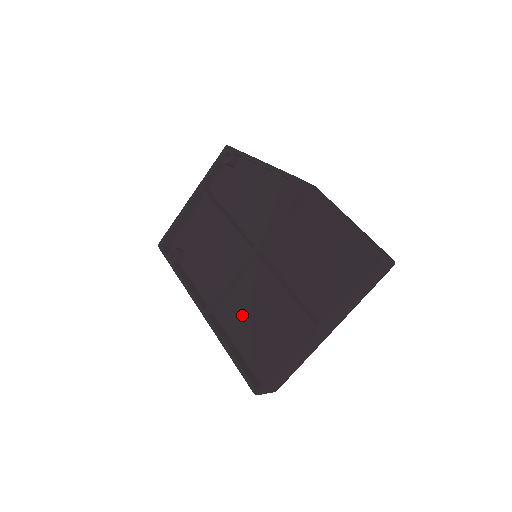
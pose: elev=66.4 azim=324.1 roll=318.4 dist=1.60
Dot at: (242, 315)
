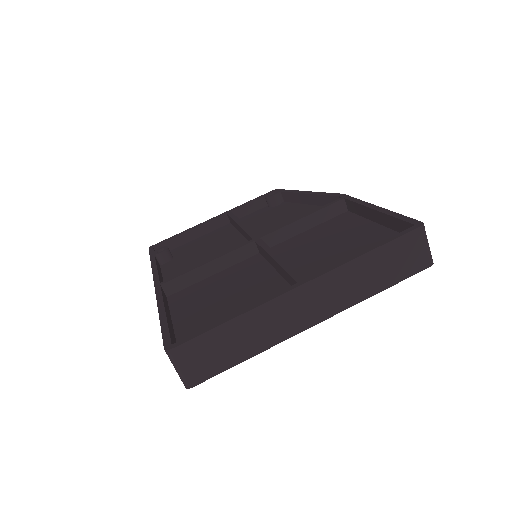
Dot at: (204, 295)
